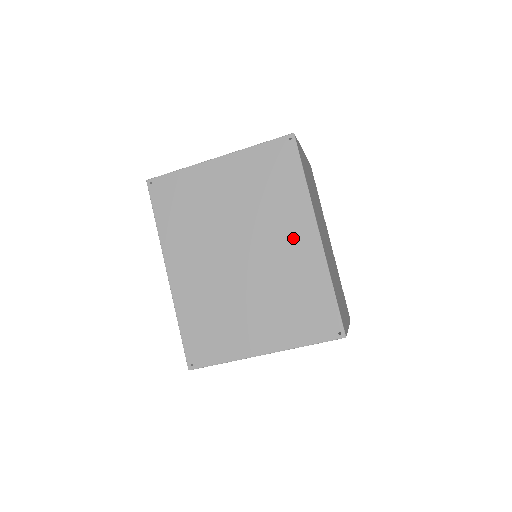
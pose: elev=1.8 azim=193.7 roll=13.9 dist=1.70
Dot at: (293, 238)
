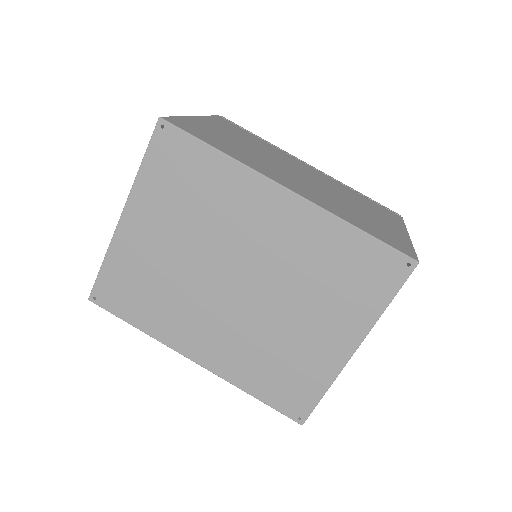
Dot at: (267, 219)
